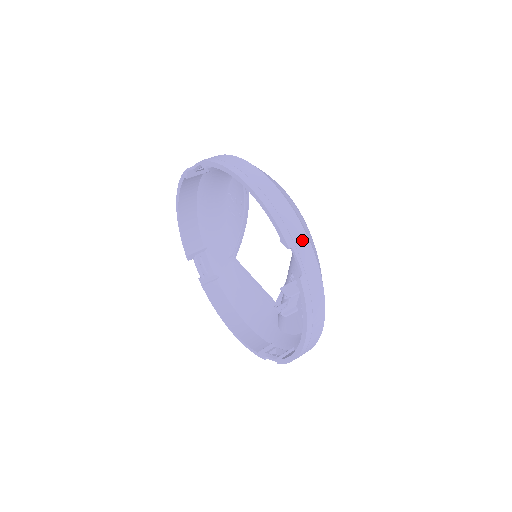
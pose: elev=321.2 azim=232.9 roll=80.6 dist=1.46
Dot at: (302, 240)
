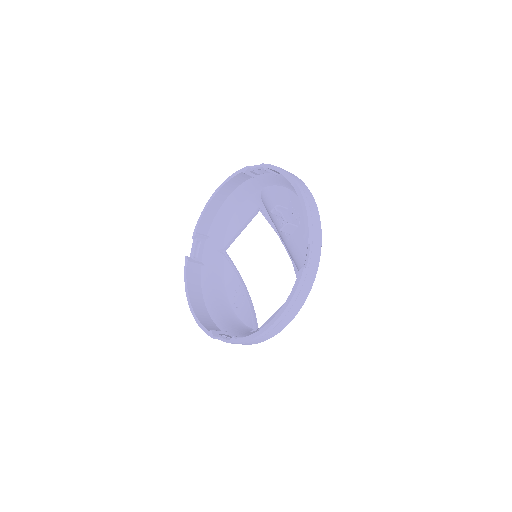
Dot at: (256, 170)
